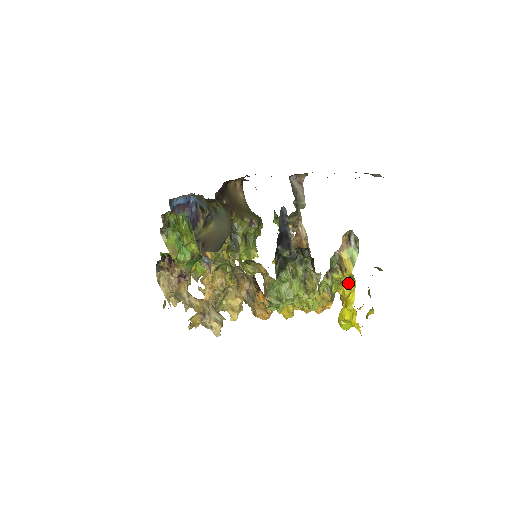
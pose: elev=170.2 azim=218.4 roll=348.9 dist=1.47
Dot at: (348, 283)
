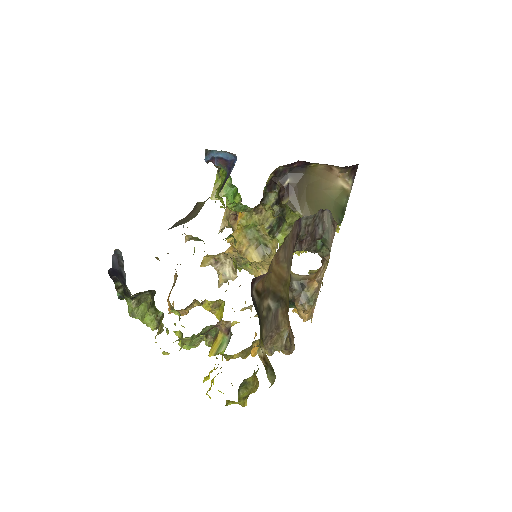
Dot at: occluded
